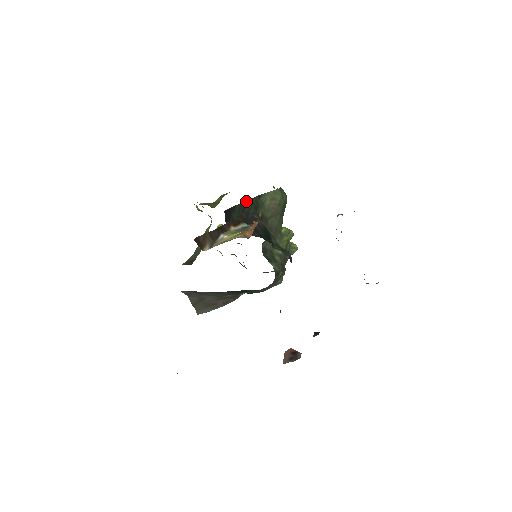
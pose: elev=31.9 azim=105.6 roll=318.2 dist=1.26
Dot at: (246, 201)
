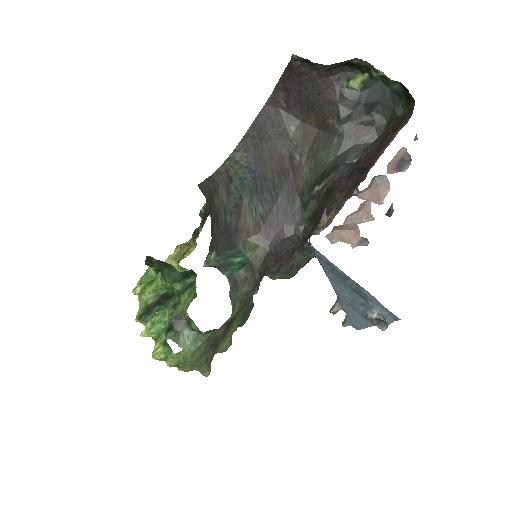
Dot at: occluded
